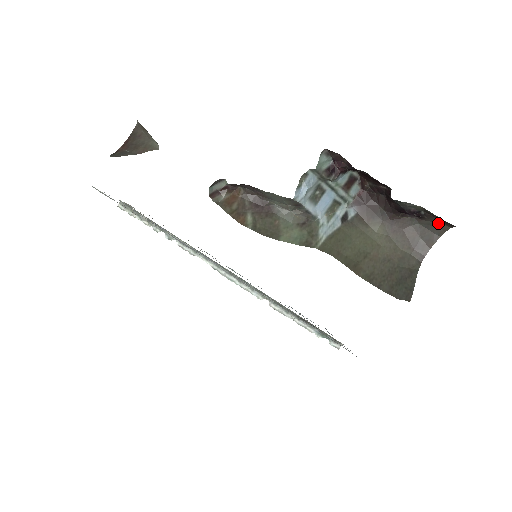
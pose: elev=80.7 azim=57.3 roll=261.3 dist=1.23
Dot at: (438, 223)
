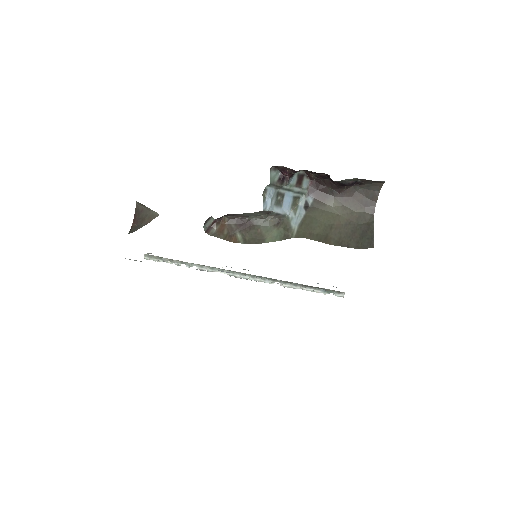
Dot at: (374, 183)
